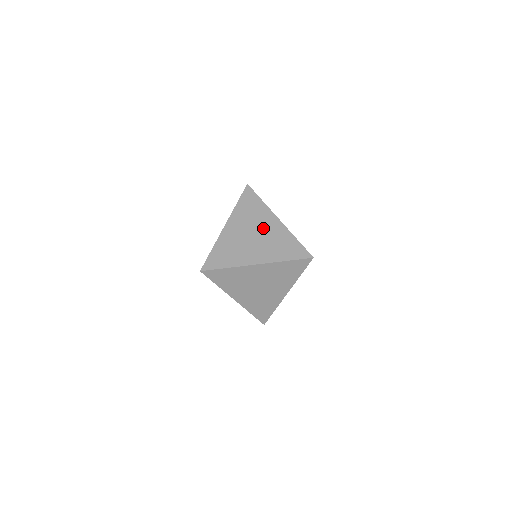
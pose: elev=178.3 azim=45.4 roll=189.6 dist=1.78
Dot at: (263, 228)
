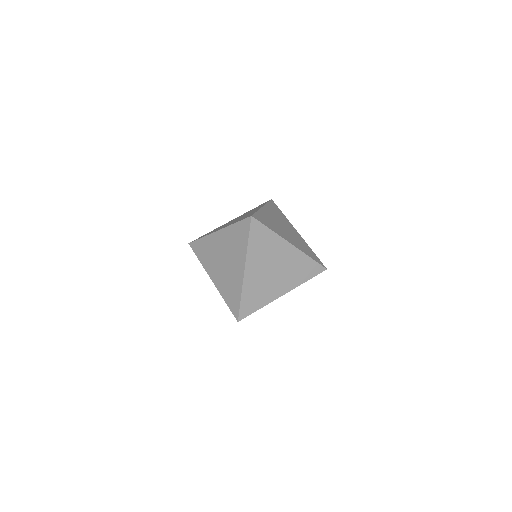
Dot at: (280, 259)
